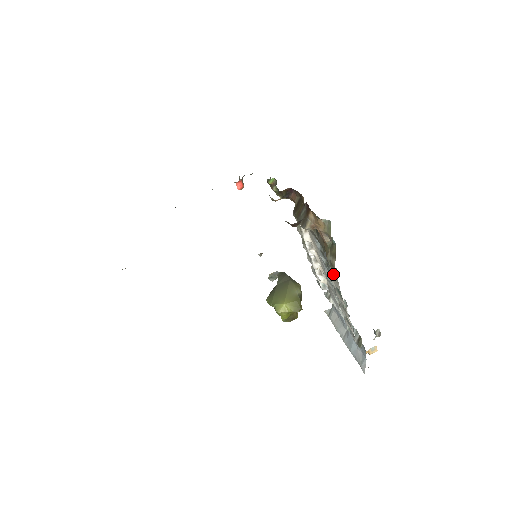
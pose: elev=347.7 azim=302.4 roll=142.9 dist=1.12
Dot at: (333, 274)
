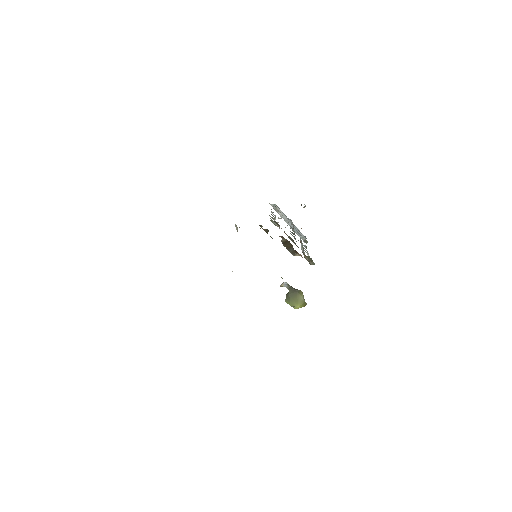
Dot at: occluded
